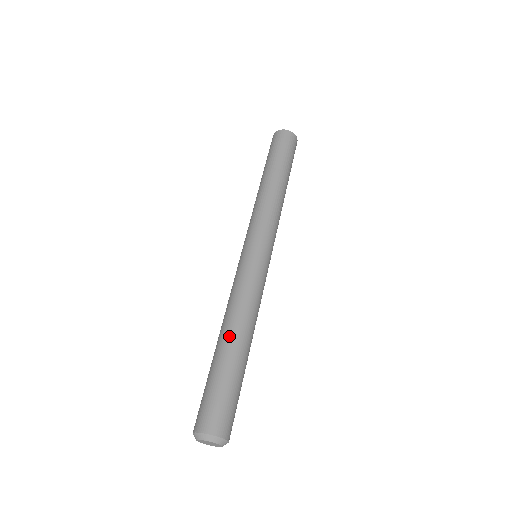
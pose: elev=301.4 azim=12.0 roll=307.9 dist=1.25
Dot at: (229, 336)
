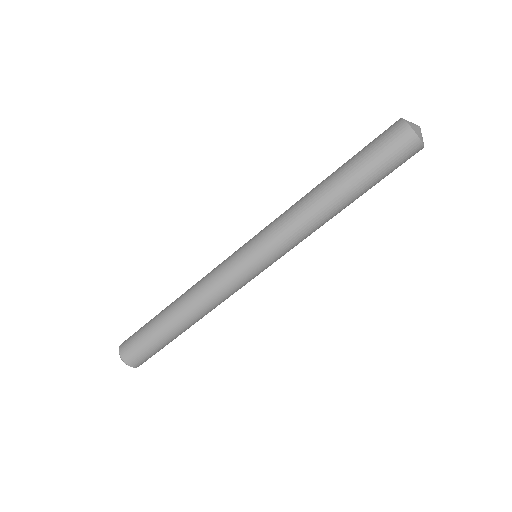
Dot at: (187, 324)
